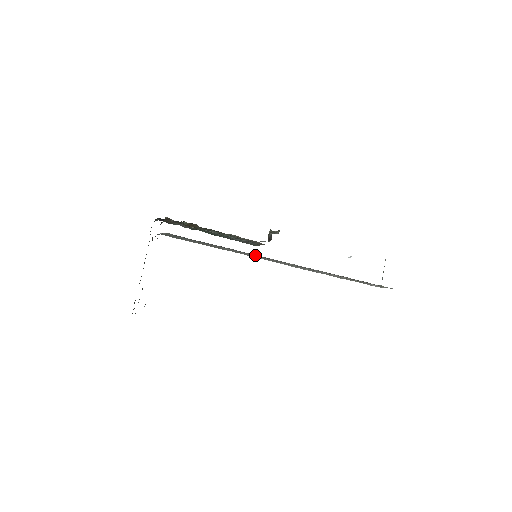
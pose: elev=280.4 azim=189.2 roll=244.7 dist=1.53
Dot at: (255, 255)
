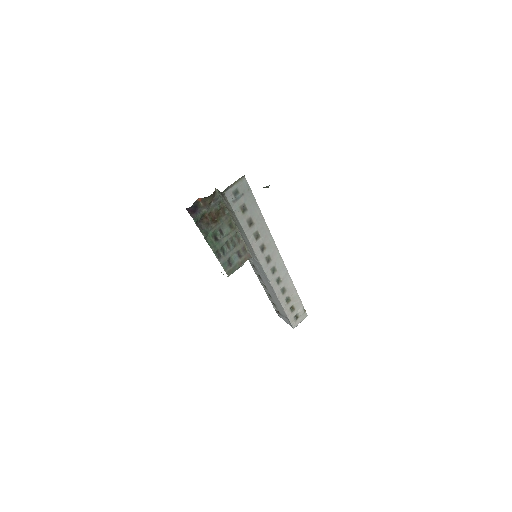
Dot at: (268, 239)
